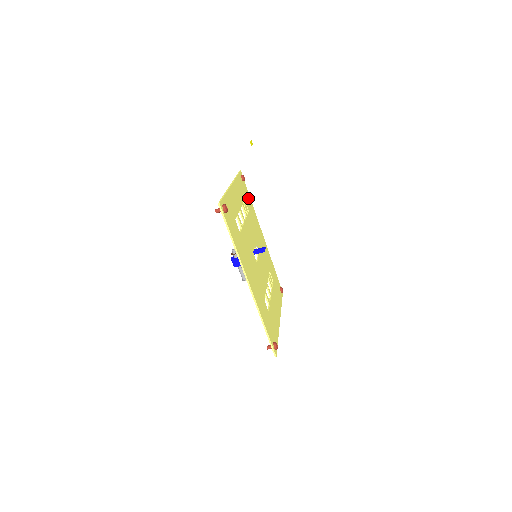
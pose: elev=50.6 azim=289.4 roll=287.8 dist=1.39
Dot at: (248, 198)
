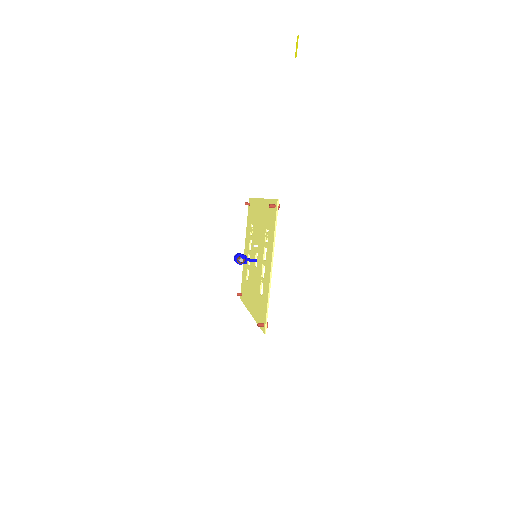
Dot at: occluded
